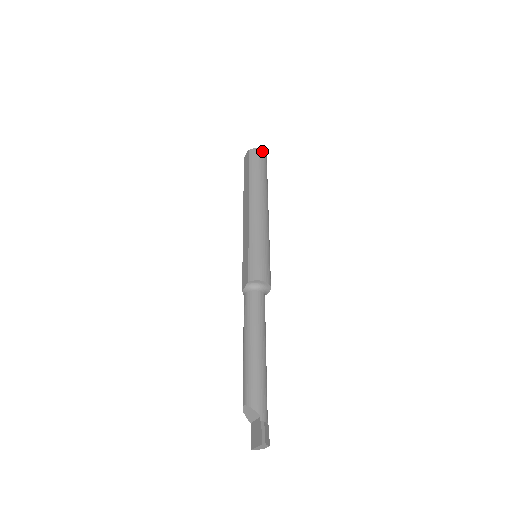
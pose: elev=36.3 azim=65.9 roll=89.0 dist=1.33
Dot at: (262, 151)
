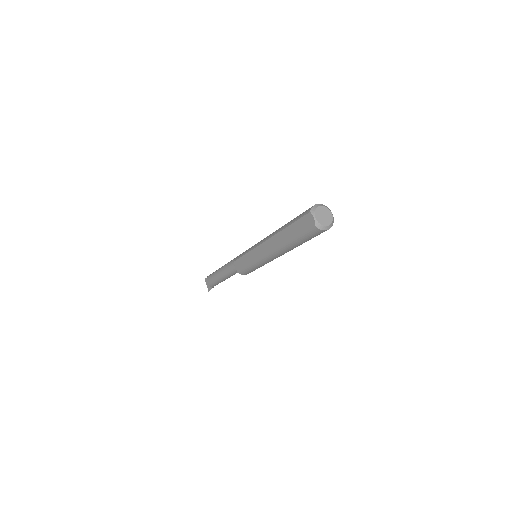
Dot at: occluded
